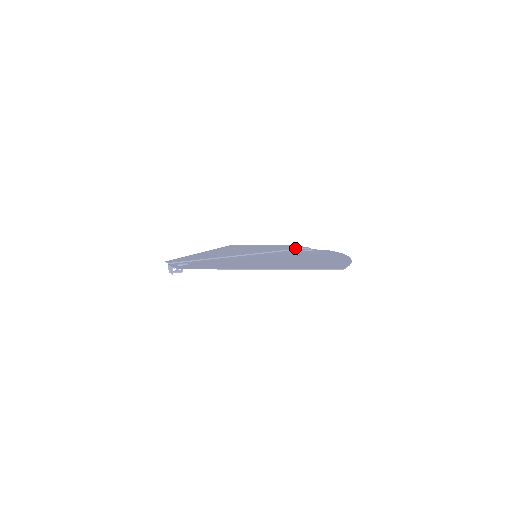
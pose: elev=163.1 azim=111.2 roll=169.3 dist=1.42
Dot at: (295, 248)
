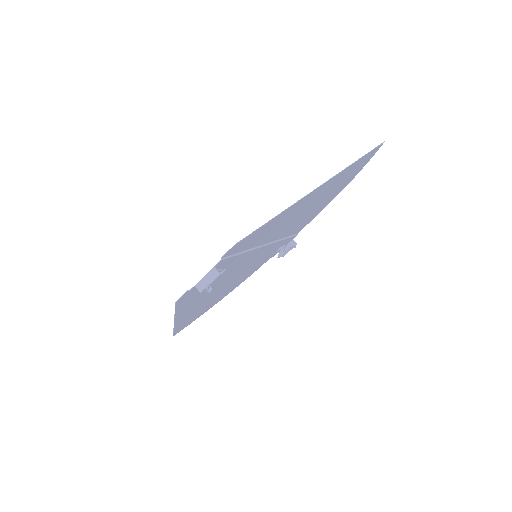
Dot at: (263, 261)
